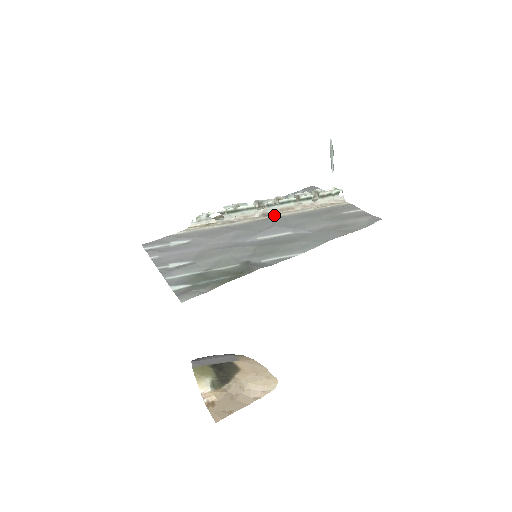
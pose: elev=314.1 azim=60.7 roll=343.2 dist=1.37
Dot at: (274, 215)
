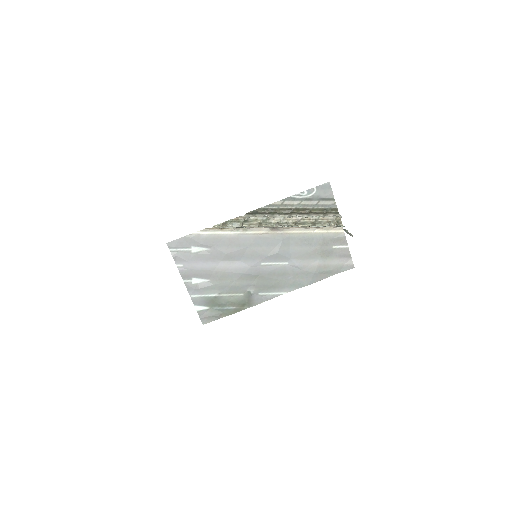
Dot at: (281, 231)
